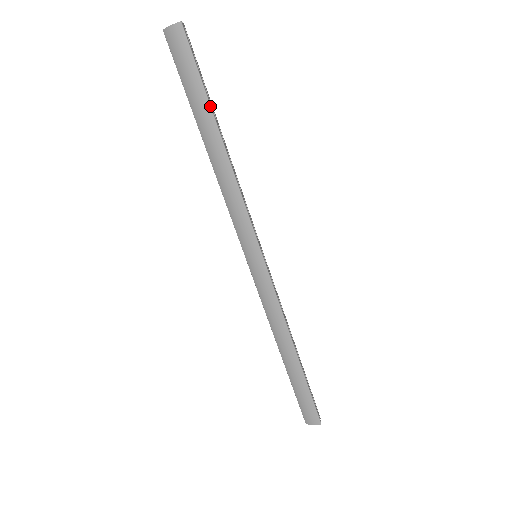
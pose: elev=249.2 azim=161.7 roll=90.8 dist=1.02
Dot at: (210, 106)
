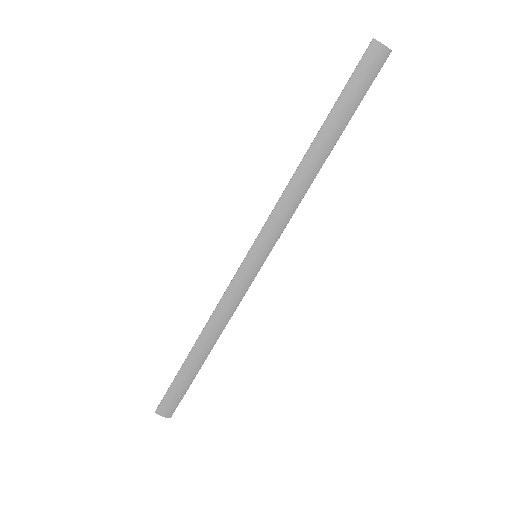
Dot at: (346, 125)
